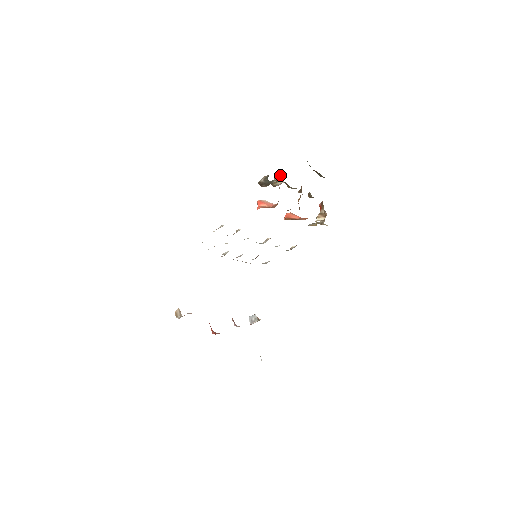
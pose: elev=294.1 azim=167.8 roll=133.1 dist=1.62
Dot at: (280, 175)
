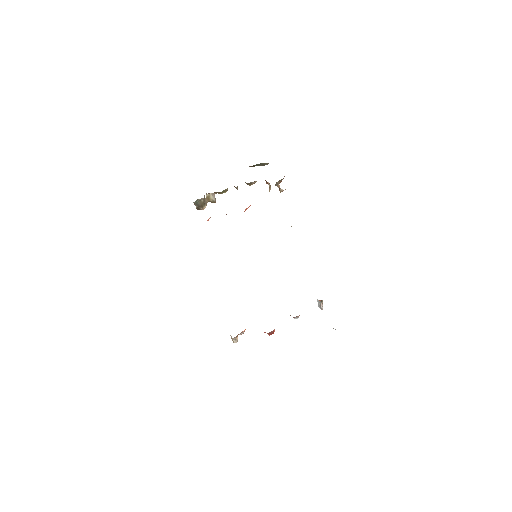
Dot at: occluded
